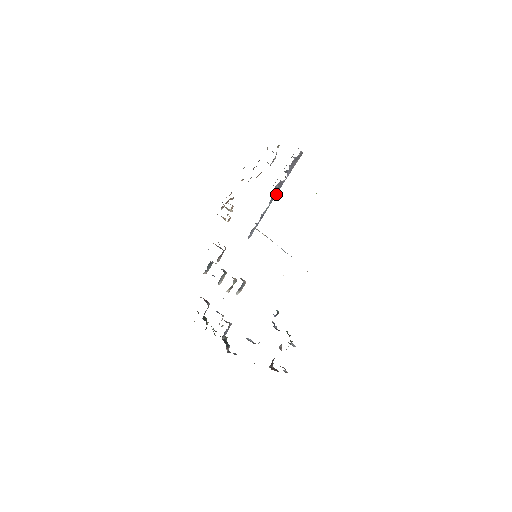
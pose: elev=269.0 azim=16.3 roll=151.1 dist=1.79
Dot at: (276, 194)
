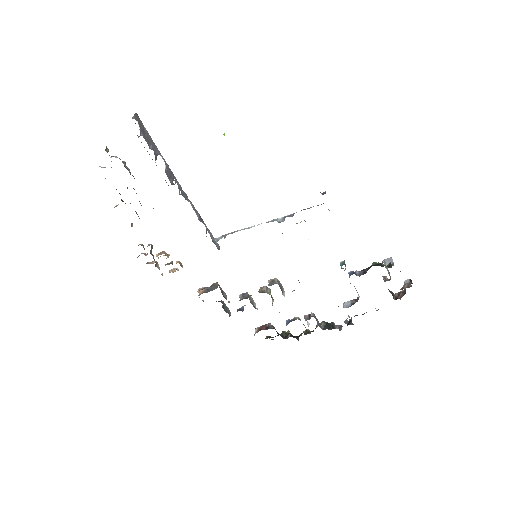
Dot at: (179, 185)
